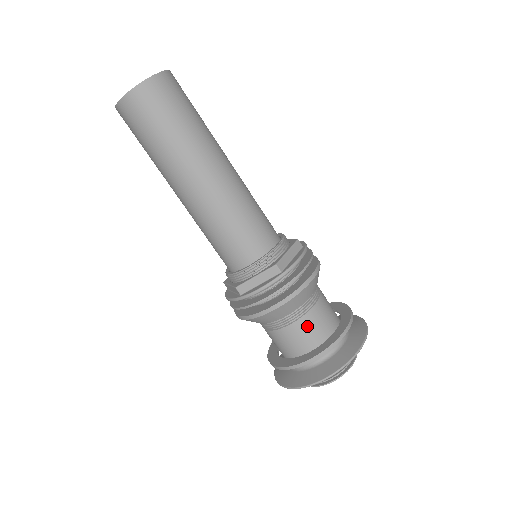
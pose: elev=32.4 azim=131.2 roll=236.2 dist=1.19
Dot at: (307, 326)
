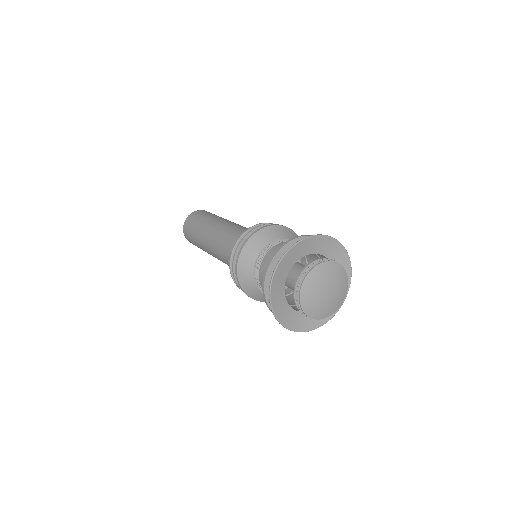
Dot at: occluded
